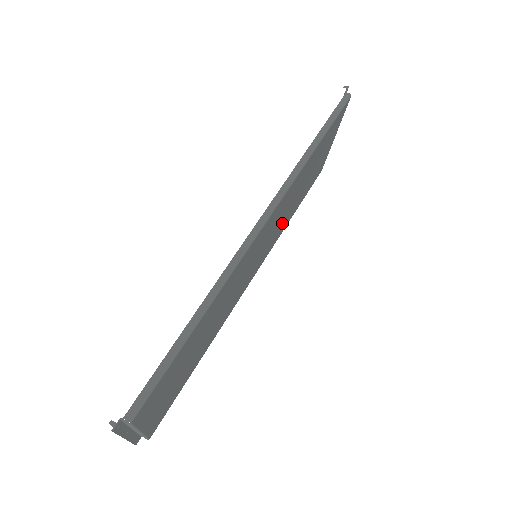
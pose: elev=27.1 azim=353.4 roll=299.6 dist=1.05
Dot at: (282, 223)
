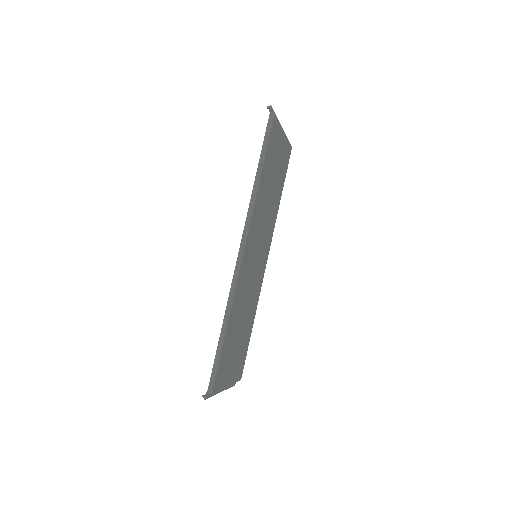
Dot at: (269, 217)
